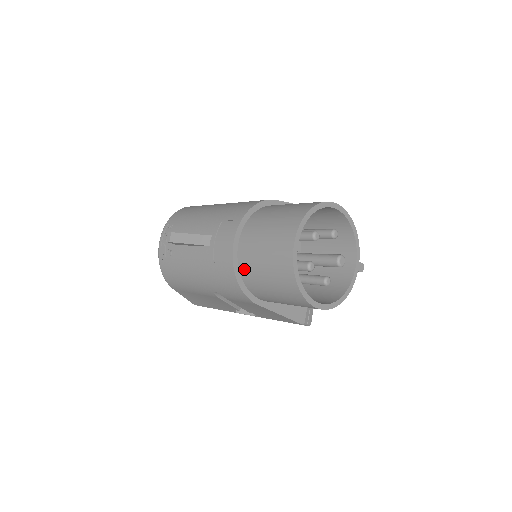
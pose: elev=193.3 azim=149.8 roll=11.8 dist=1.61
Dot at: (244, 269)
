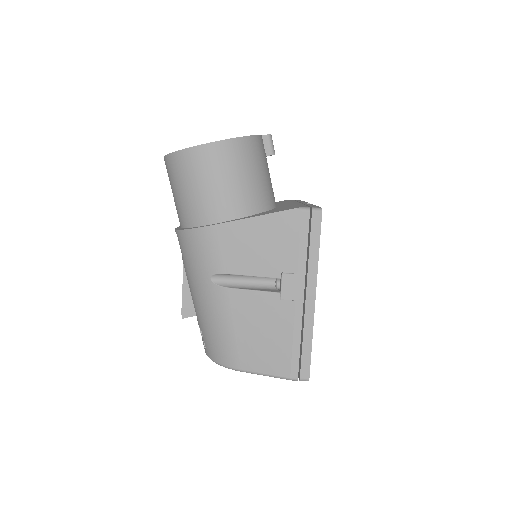
Dot at: (182, 221)
